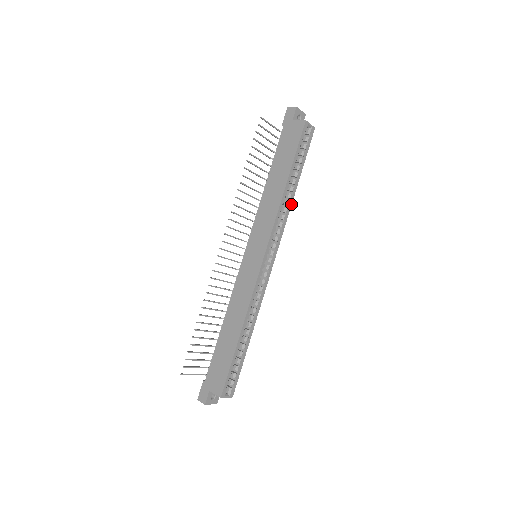
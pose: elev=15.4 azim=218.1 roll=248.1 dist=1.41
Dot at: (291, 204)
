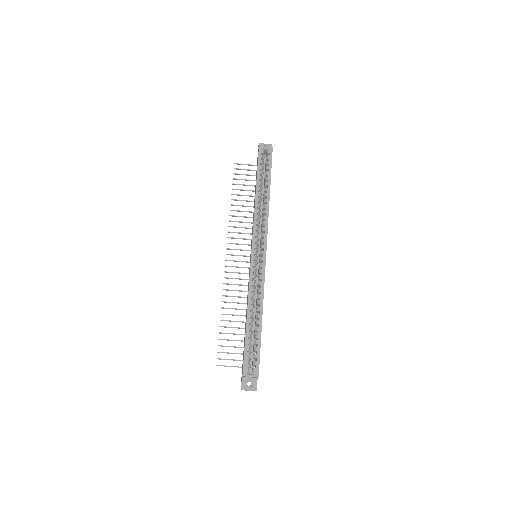
Dot at: occluded
